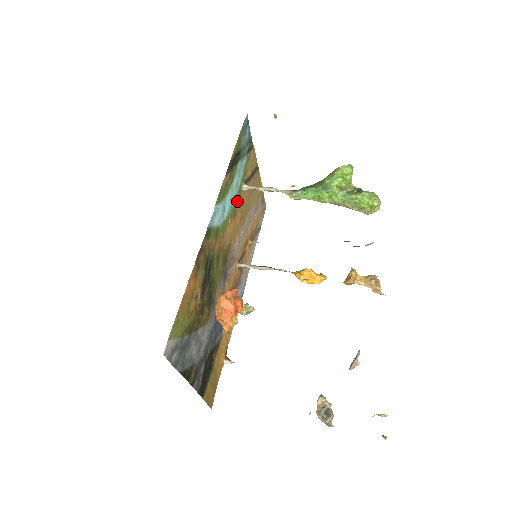
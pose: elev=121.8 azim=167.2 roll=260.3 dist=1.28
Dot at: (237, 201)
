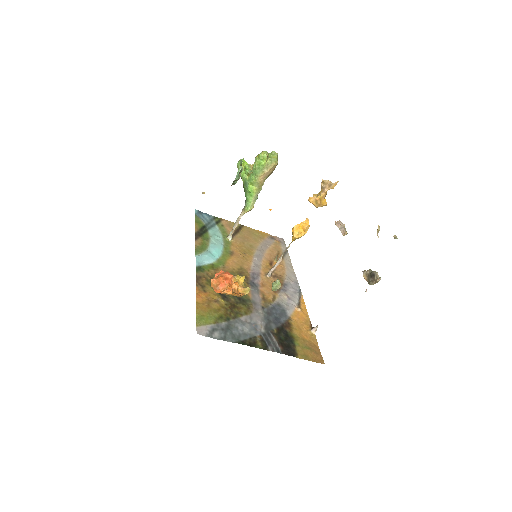
Dot at: (228, 247)
